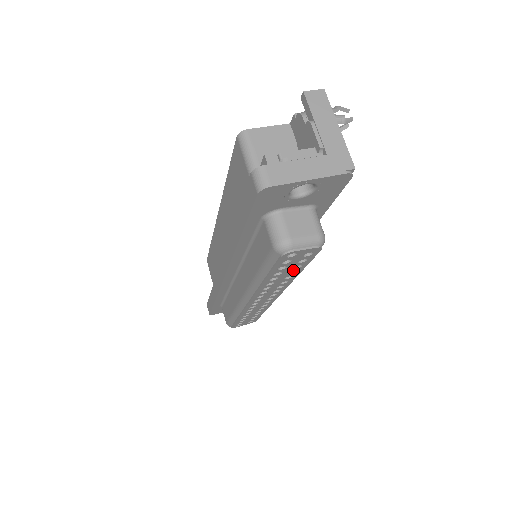
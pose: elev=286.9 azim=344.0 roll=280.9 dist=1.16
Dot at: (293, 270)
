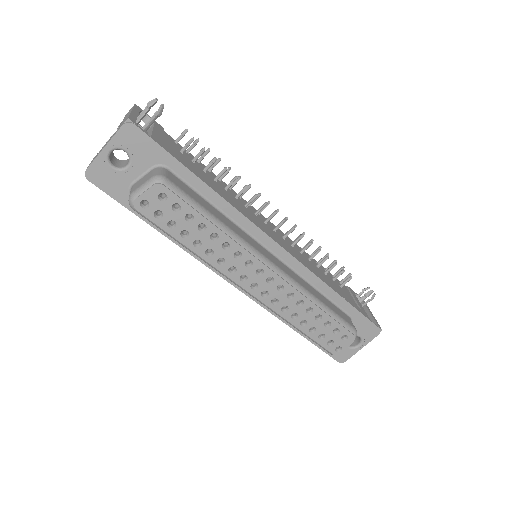
Dot at: (195, 224)
